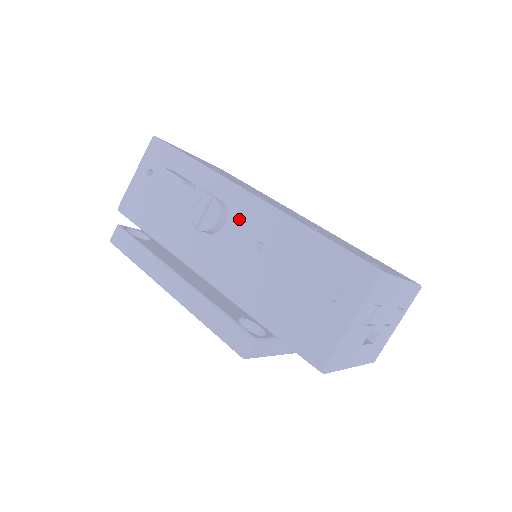
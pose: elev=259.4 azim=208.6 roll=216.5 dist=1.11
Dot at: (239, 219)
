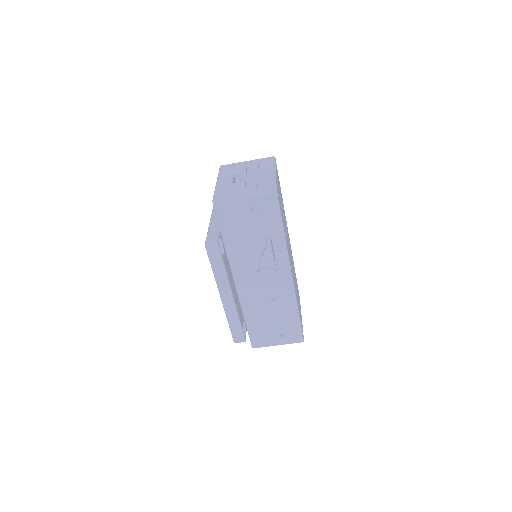
Dot at: (277, 282)
